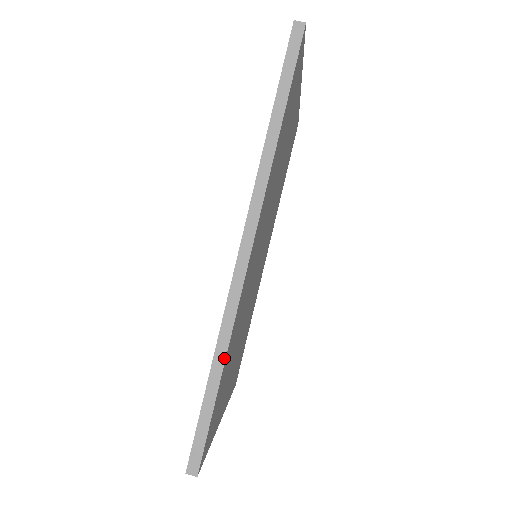
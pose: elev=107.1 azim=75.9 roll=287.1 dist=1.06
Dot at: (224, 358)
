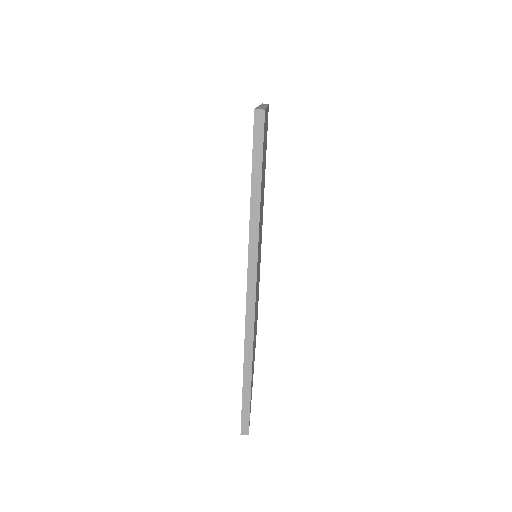
Dot at: (251, 366)
